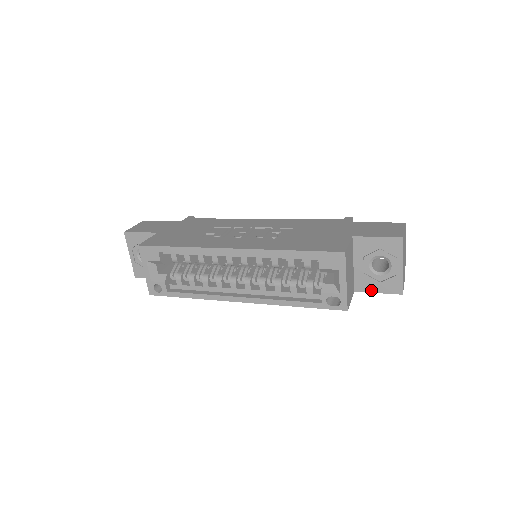
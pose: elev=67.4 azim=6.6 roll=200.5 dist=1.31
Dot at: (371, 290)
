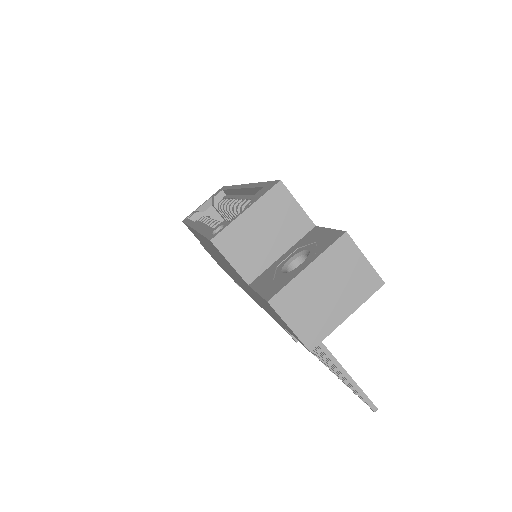
Dot at: (258, 287)
